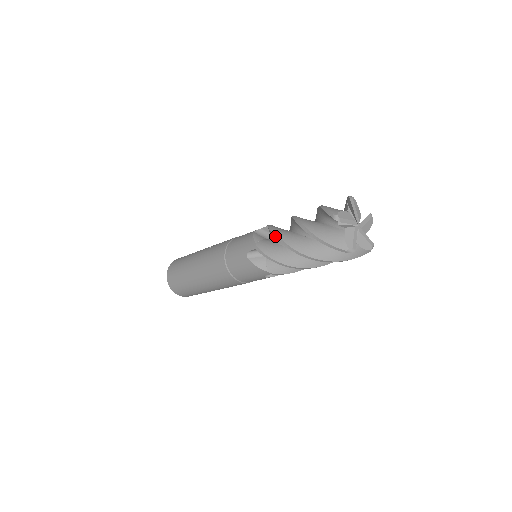
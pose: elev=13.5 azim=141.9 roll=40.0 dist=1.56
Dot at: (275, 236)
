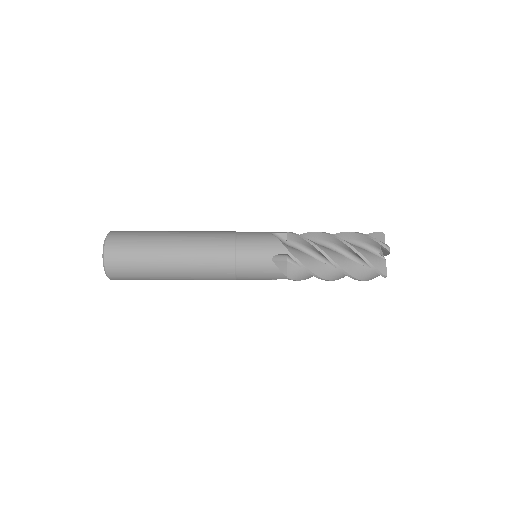
Dot at: (316, 277)
